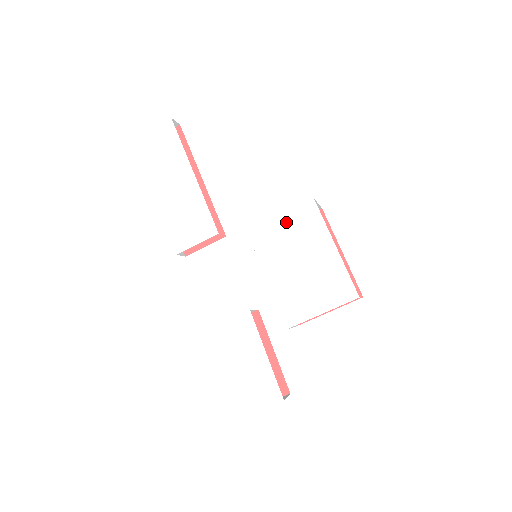
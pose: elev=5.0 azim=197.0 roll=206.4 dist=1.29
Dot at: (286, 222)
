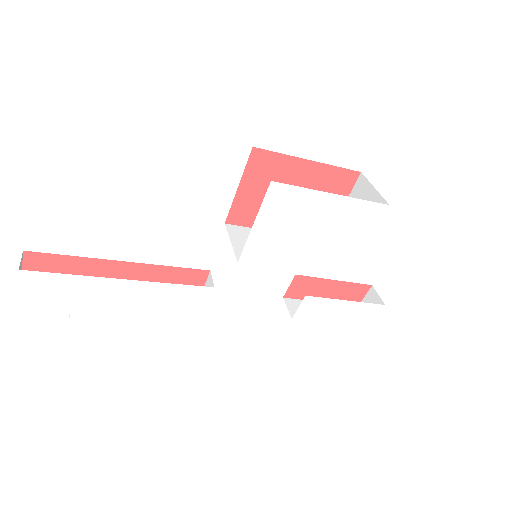
Dot at: (266, 223)
